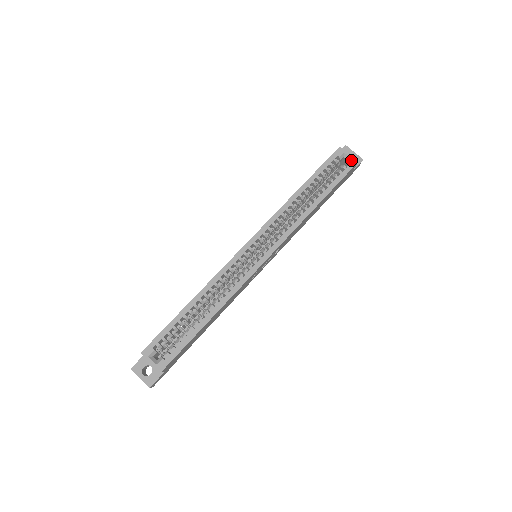
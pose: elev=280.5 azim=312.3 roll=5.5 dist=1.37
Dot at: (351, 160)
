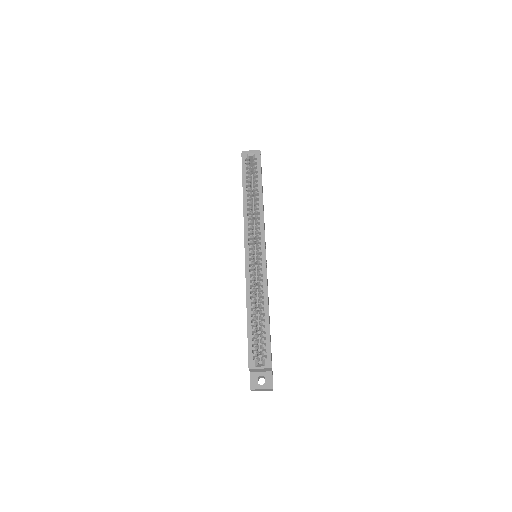
Dot at: (255, 154)
